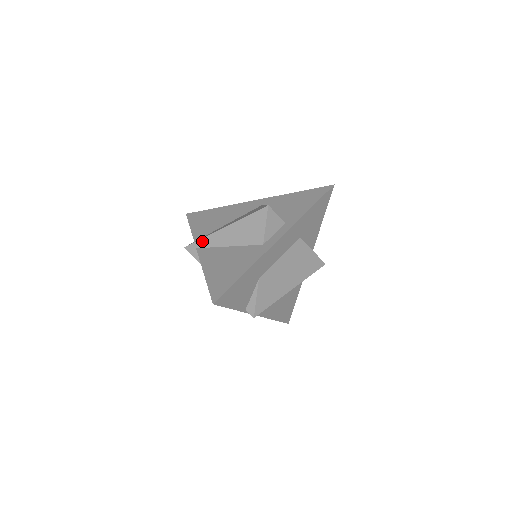
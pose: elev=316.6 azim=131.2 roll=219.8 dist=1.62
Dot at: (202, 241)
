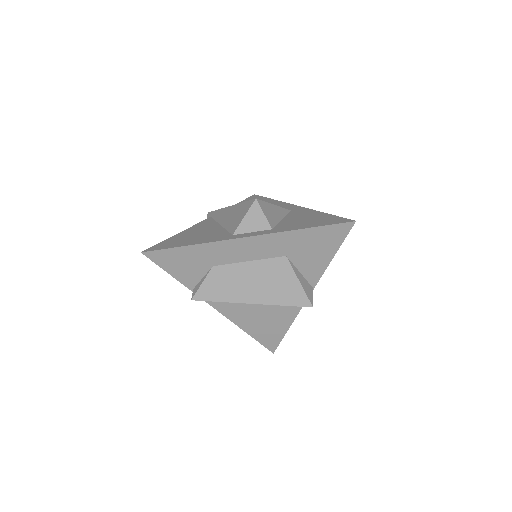
Dot at: (216, 212)
